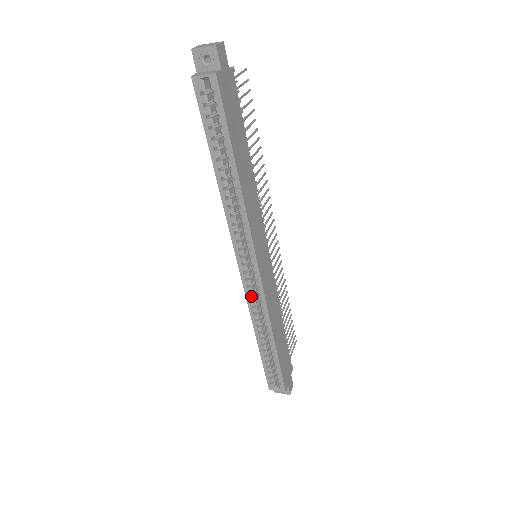
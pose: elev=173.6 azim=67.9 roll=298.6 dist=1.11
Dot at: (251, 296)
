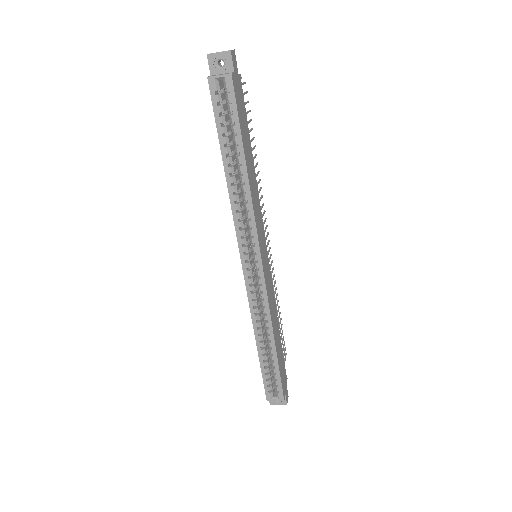
Dot at: (253, 295)
